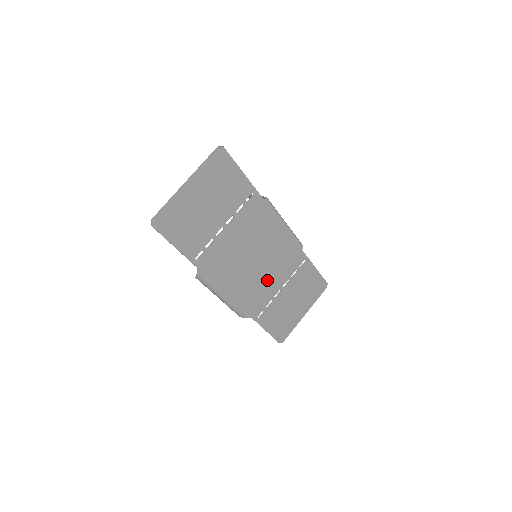
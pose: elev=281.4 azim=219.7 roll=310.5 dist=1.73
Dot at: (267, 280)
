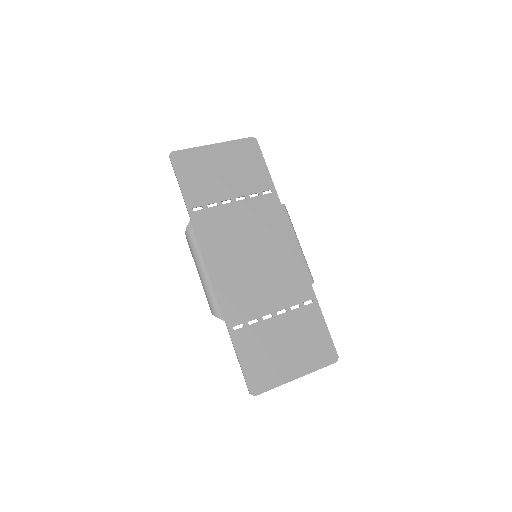
Dot at: (259, 289)
